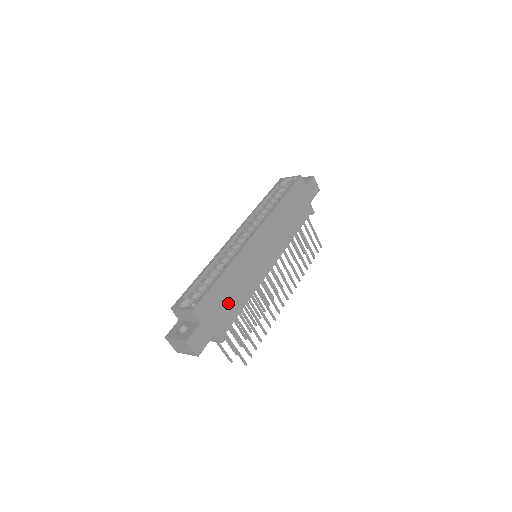
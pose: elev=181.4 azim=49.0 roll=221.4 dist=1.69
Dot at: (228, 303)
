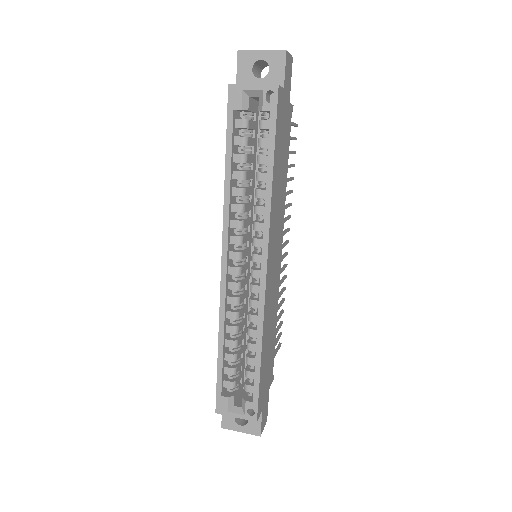
Dot at: (269, 358)
